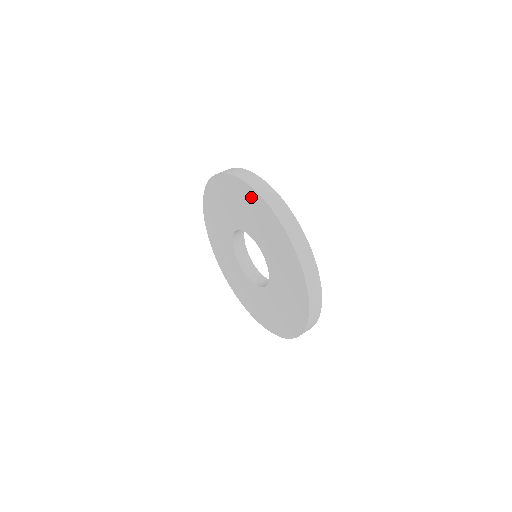
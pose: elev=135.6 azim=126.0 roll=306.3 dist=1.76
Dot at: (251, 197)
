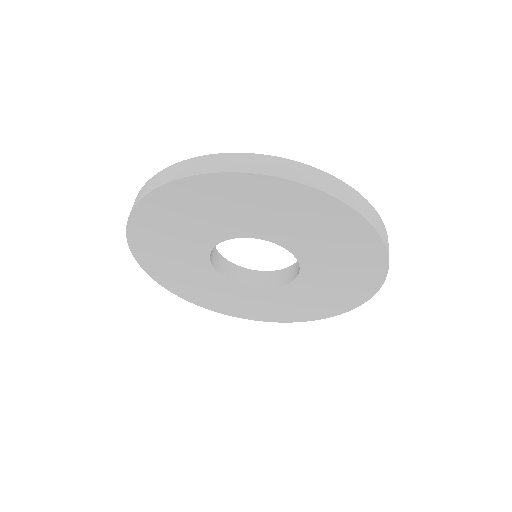
Dot at: (289, 194)
